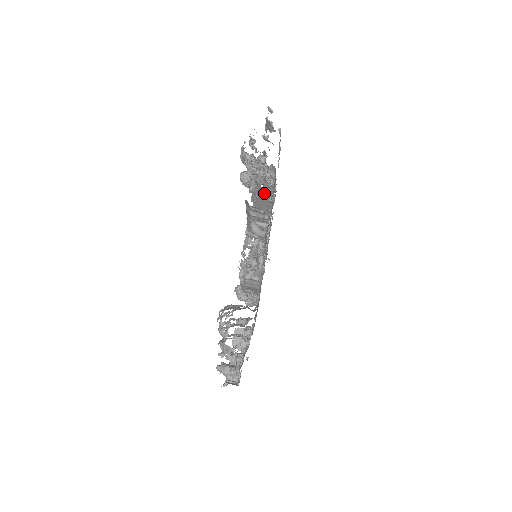
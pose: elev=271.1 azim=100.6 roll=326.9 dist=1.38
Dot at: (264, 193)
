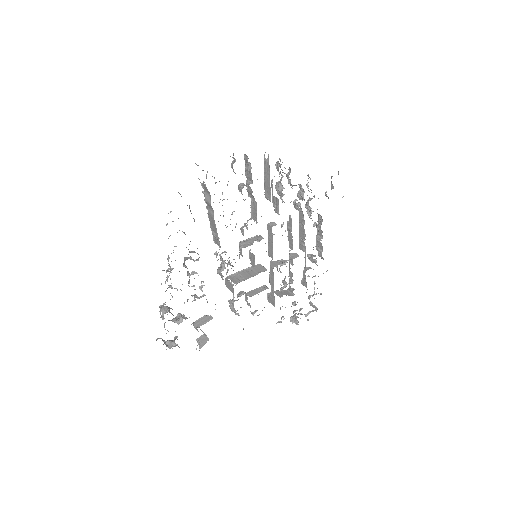
Dot at: (268, 168)
